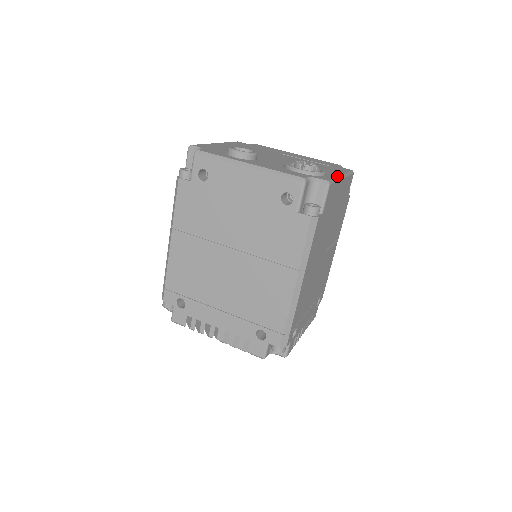
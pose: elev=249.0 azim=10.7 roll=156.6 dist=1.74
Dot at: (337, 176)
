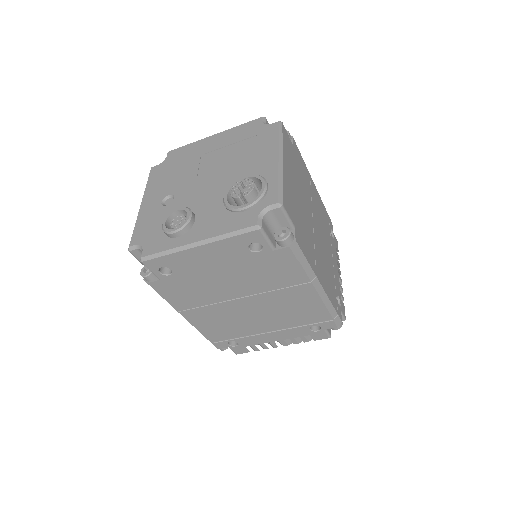
Dot at: (277, 171)
